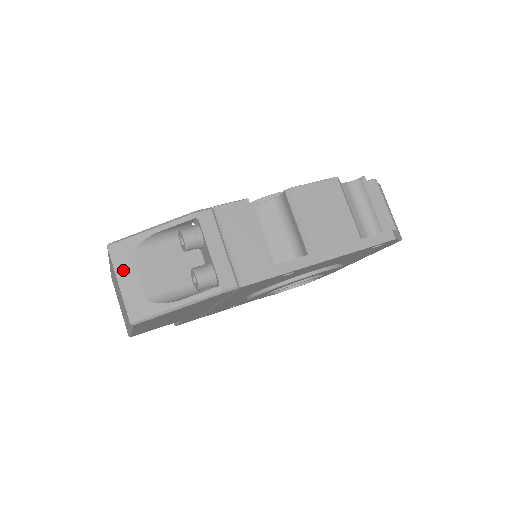
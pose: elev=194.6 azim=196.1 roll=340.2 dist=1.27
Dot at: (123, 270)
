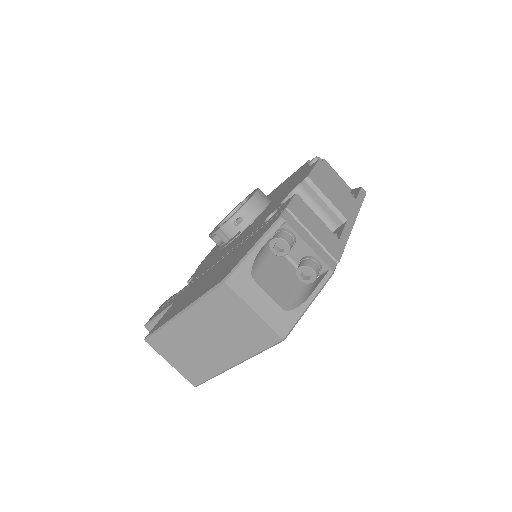
Dot at: (251, 296)
